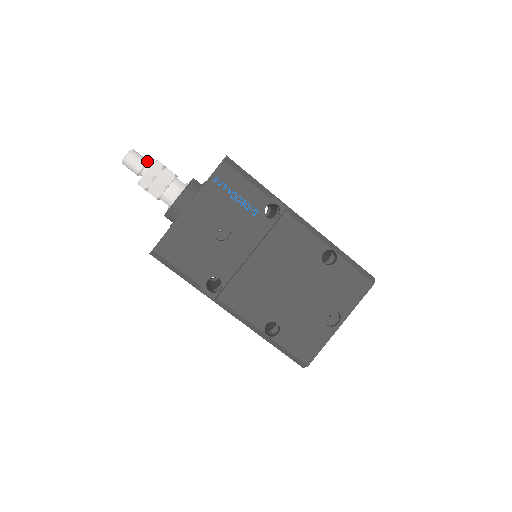
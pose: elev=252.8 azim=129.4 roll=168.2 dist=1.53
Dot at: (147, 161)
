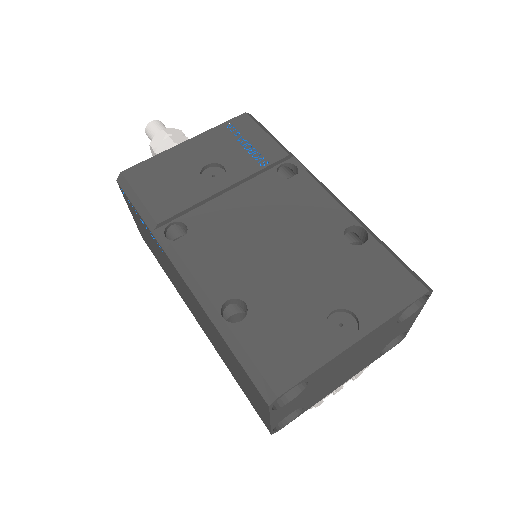
Dot at: occluded
